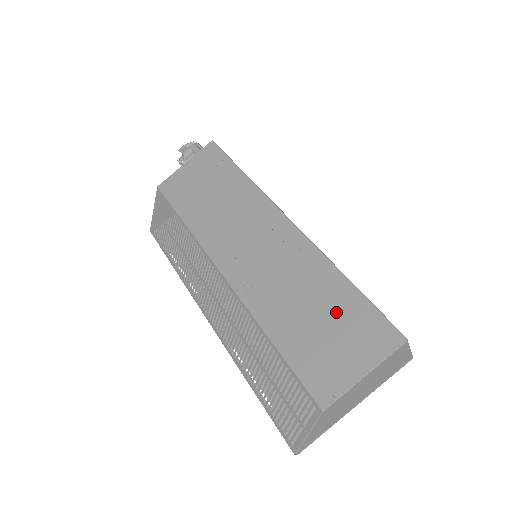
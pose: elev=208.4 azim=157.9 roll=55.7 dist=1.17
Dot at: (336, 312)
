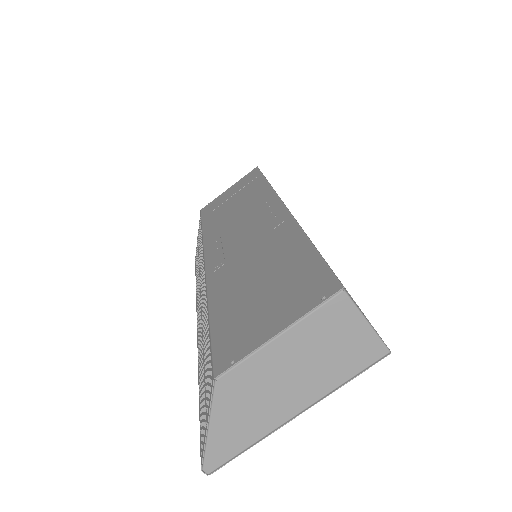
Dot at: (281, 273)
